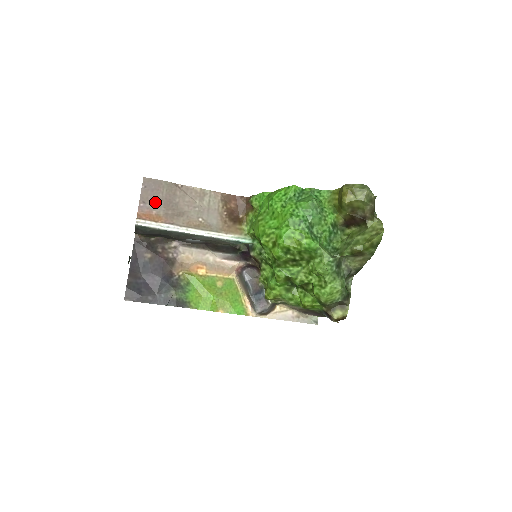
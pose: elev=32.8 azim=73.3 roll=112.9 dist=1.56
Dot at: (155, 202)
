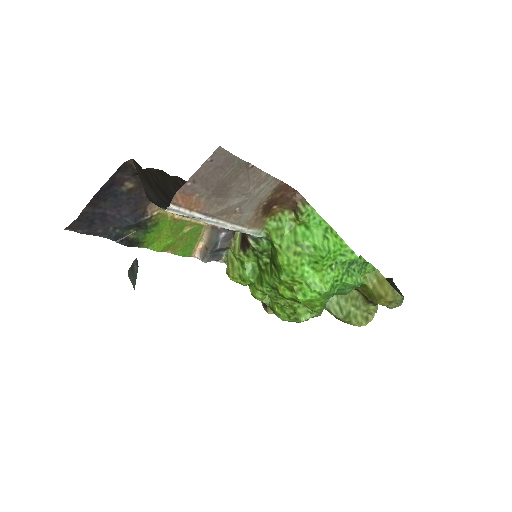
Dot at: (207, 183)
